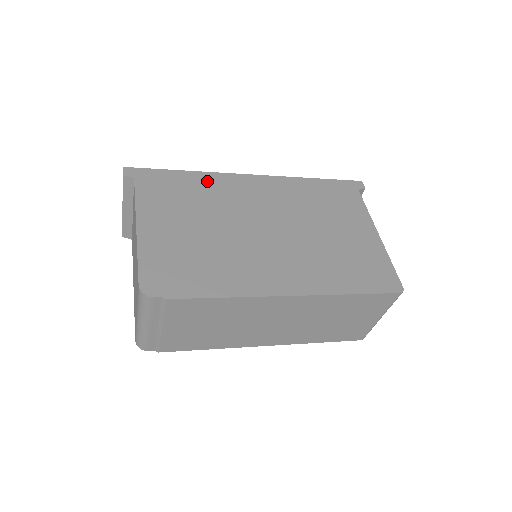
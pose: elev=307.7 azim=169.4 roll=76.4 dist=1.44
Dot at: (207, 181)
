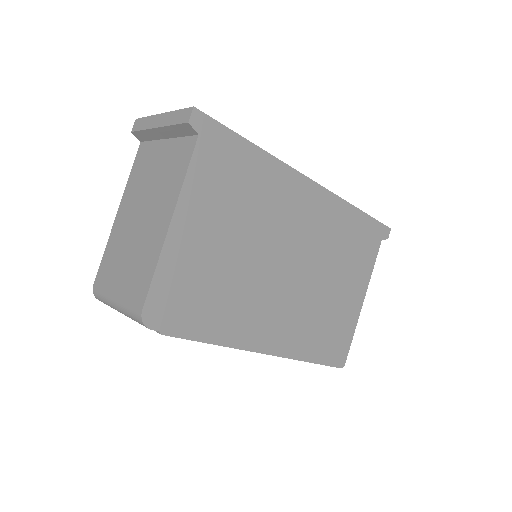
Dot at: (270, 174)
